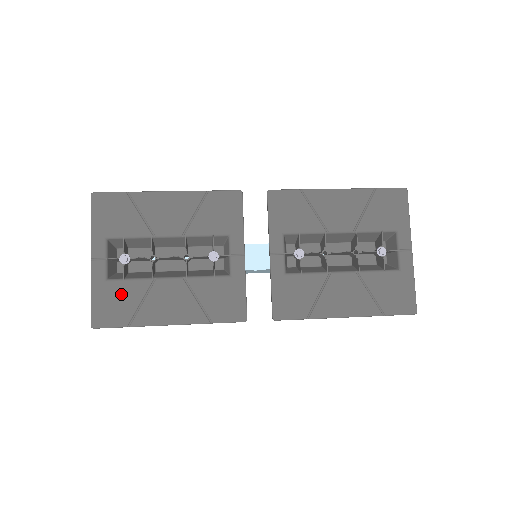
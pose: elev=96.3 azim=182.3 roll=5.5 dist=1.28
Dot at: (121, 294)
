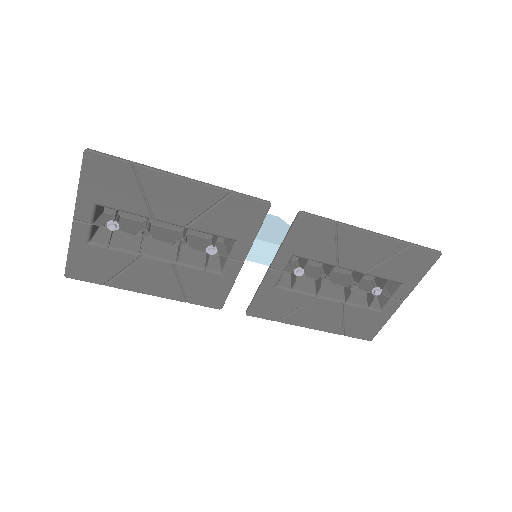
Dot at: (102, 259)
